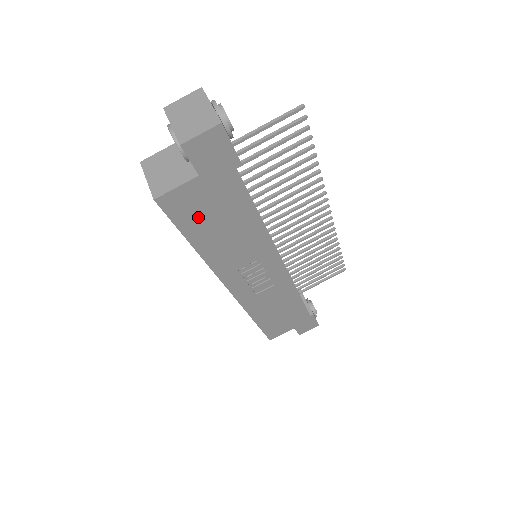
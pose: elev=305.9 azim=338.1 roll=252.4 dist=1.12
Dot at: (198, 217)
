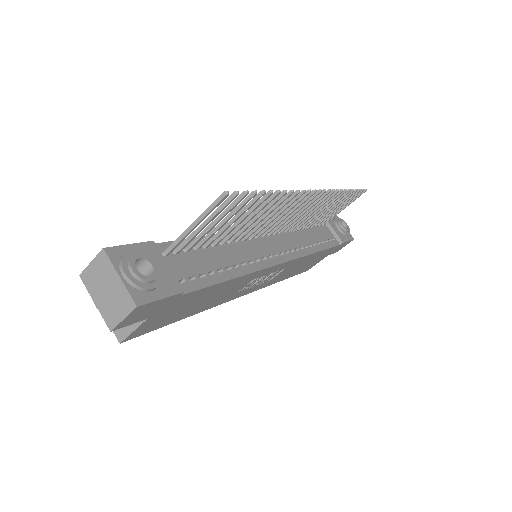
Dot at: (171, 317)
